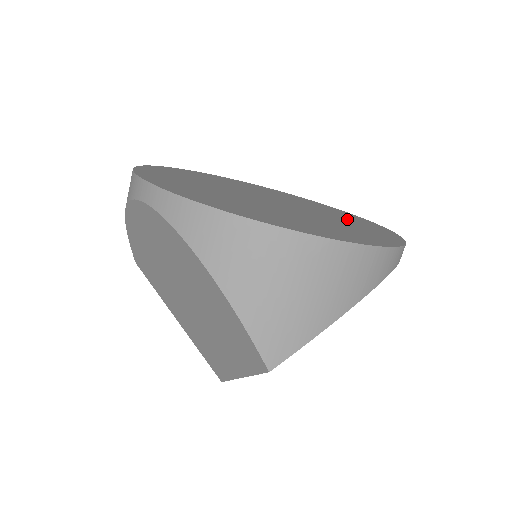
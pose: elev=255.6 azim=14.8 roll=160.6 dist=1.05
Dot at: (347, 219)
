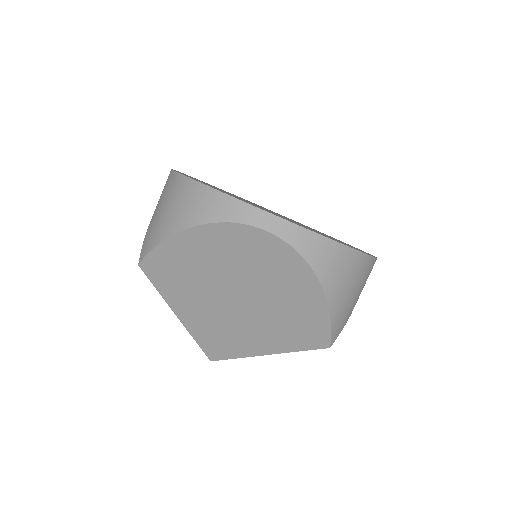
Dot at: occluded
